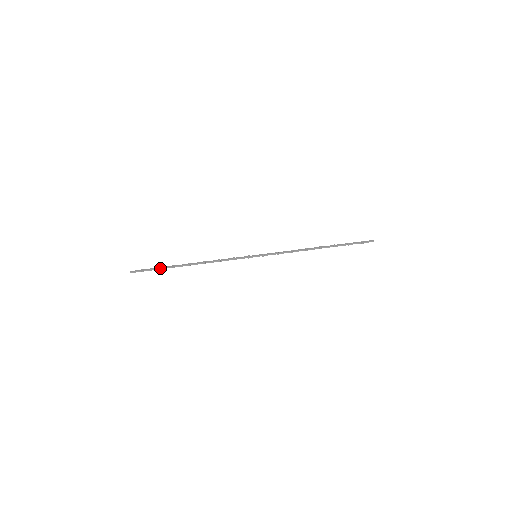
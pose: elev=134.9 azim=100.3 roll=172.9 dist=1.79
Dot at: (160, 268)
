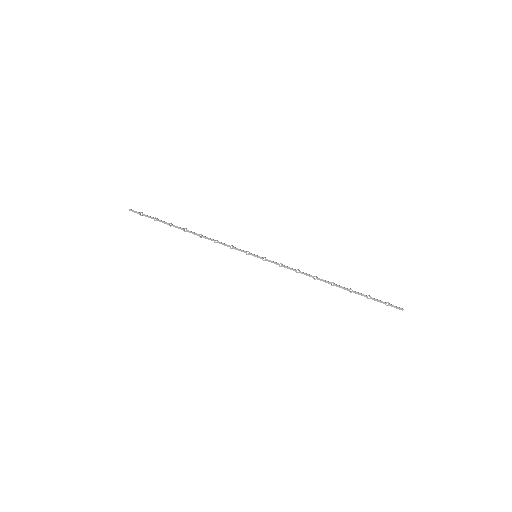
Dot at: (157, 220)
